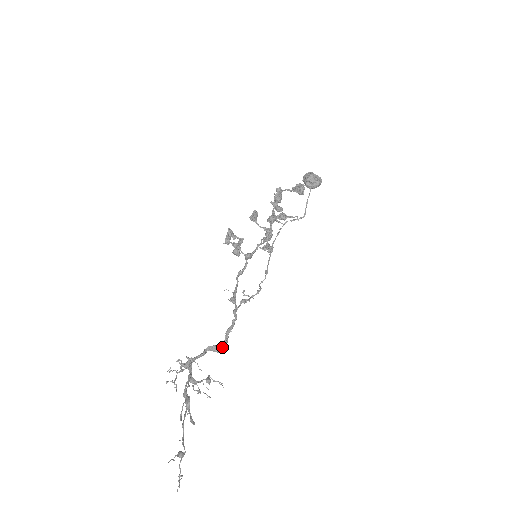
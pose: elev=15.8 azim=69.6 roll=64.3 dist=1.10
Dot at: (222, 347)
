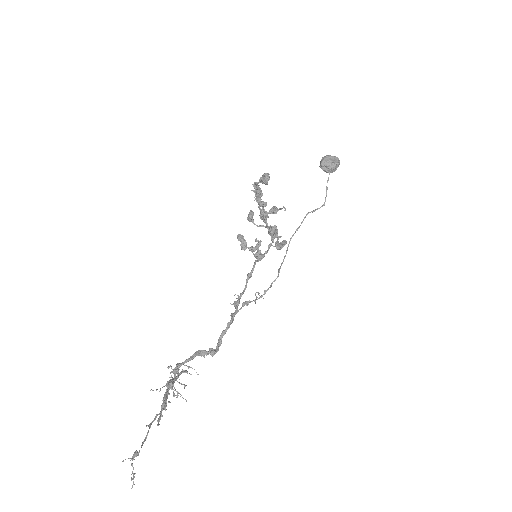
Dot at: (209, 351)
